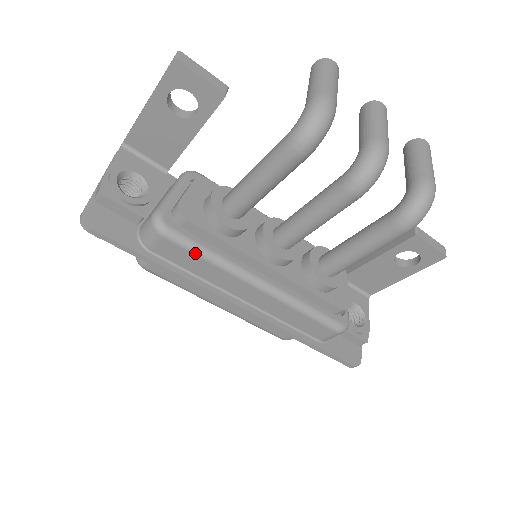
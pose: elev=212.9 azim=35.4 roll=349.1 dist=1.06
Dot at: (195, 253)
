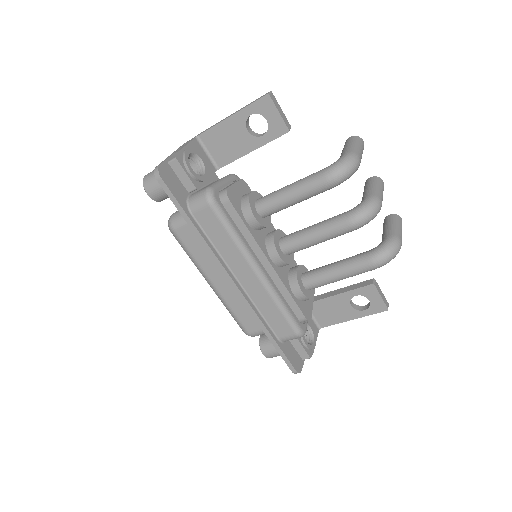
Dot at: (225, 227)
